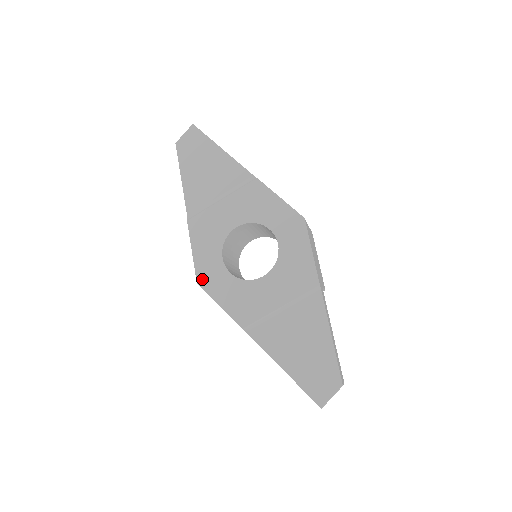
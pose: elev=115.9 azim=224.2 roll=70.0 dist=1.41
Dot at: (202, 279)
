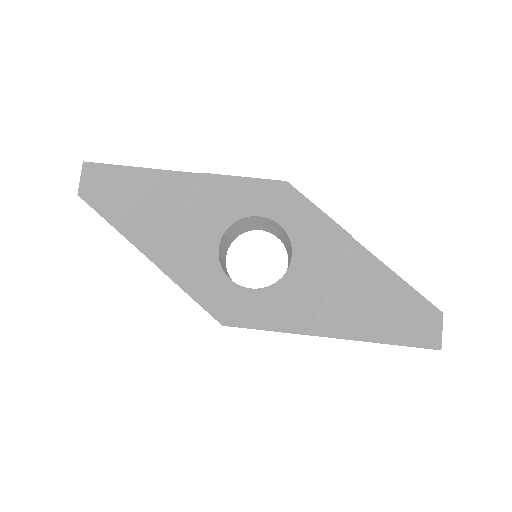
Dot at: (225, 317)
